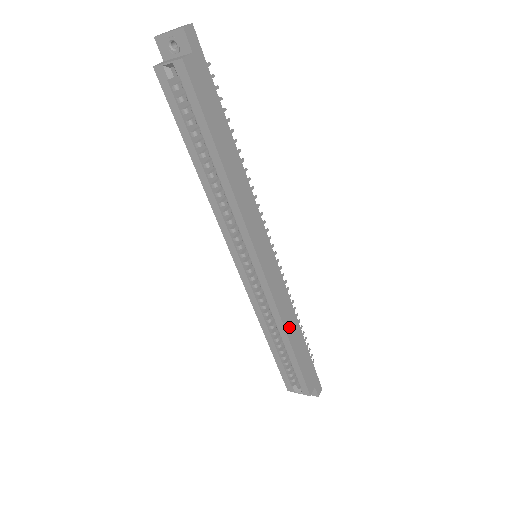
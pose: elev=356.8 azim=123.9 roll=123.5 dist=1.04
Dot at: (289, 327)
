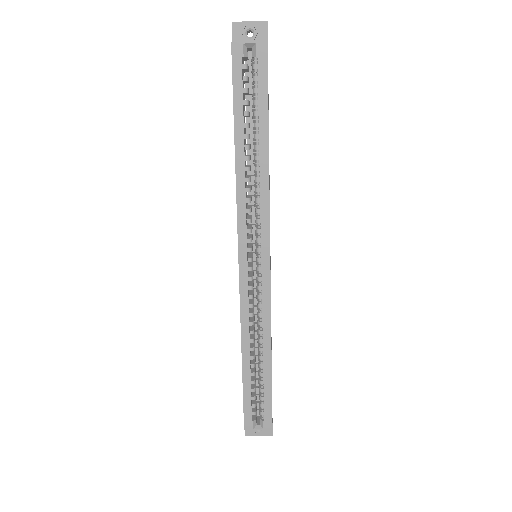
Dot at: occluded
